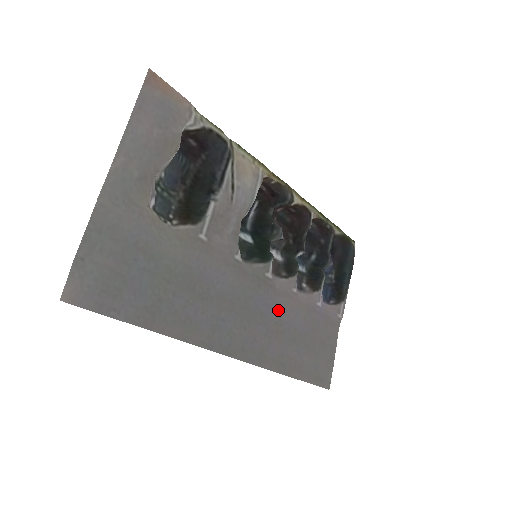
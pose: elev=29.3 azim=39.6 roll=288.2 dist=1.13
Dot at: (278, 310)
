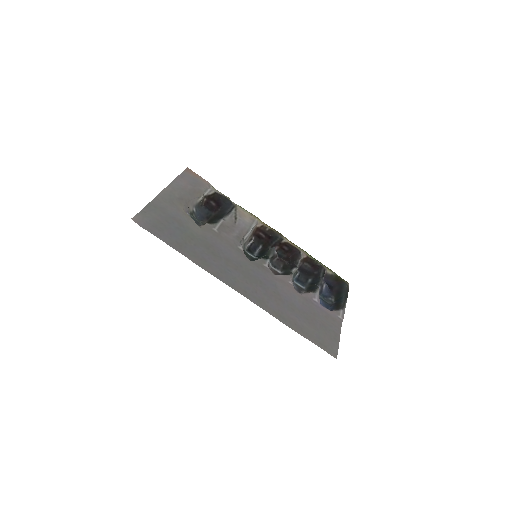
Dot at: (275, 286)
